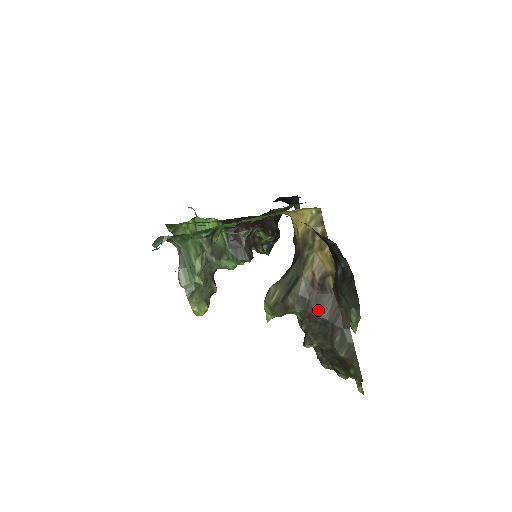
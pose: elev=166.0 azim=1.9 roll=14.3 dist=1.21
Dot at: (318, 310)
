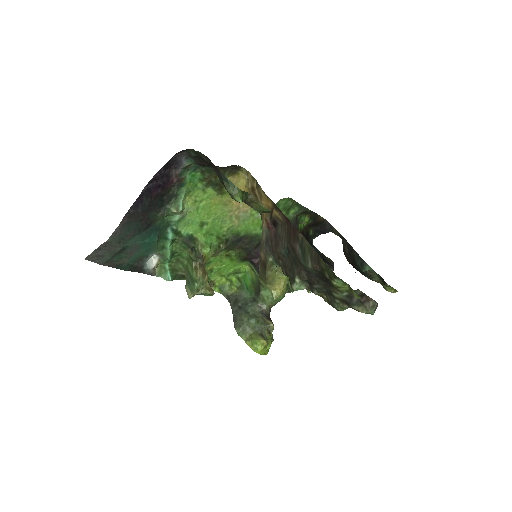
Dot at: (278, 243)
